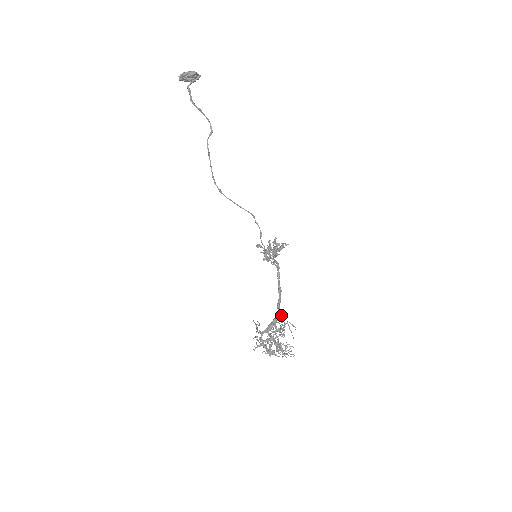
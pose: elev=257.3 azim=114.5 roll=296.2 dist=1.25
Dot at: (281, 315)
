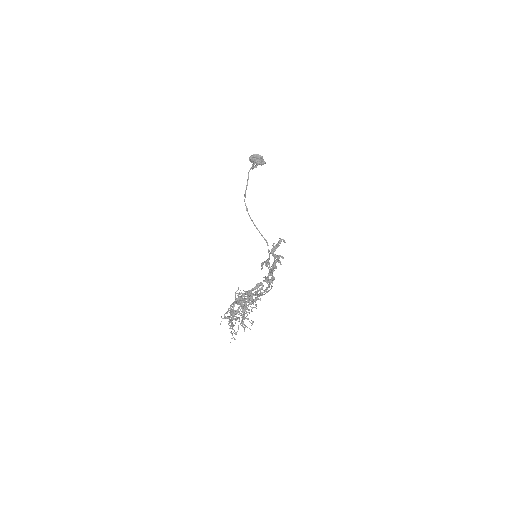
Dot at: (257, 284)
